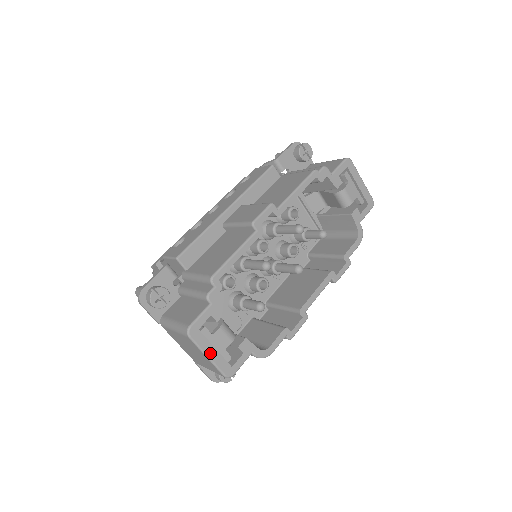
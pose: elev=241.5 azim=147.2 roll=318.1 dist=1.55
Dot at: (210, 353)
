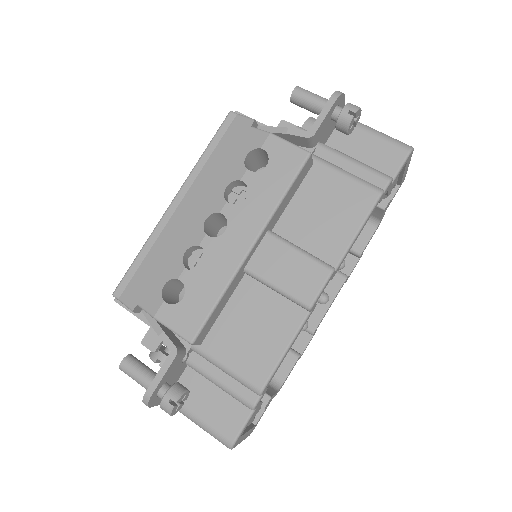
Dot at: (244, 438)
